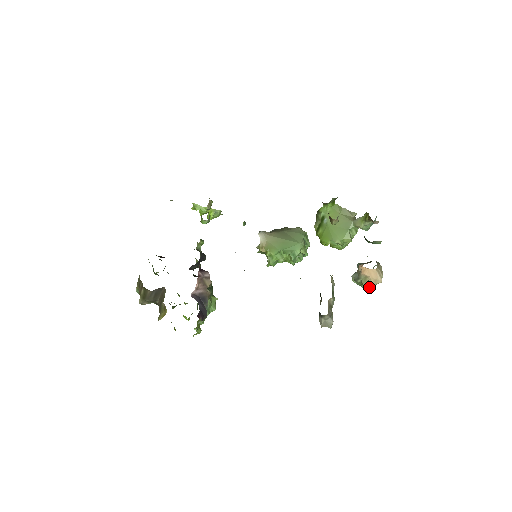
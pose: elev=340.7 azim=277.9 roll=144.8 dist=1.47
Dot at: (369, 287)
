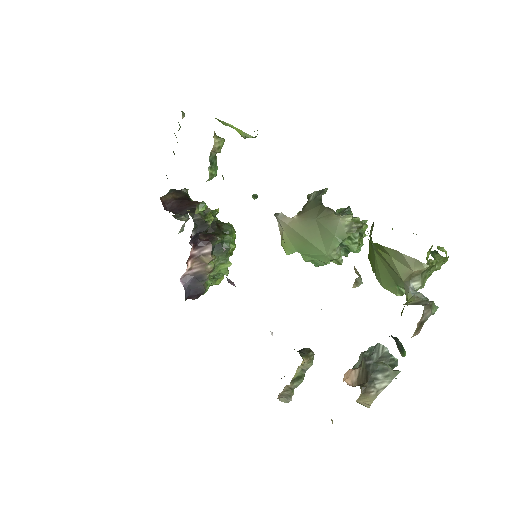
Dot at: occluded
